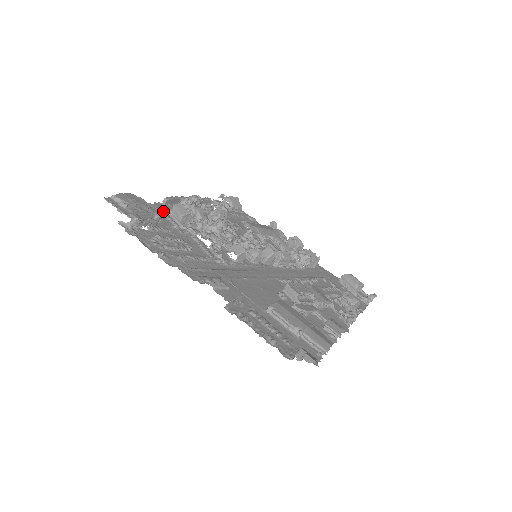
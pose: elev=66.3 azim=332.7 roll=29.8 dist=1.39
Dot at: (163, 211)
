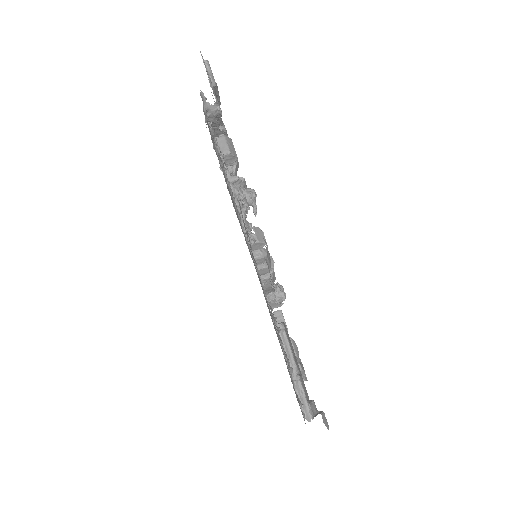
Dot at: occluded
